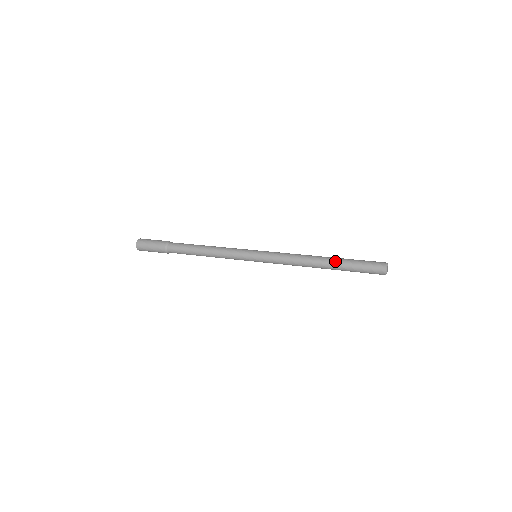
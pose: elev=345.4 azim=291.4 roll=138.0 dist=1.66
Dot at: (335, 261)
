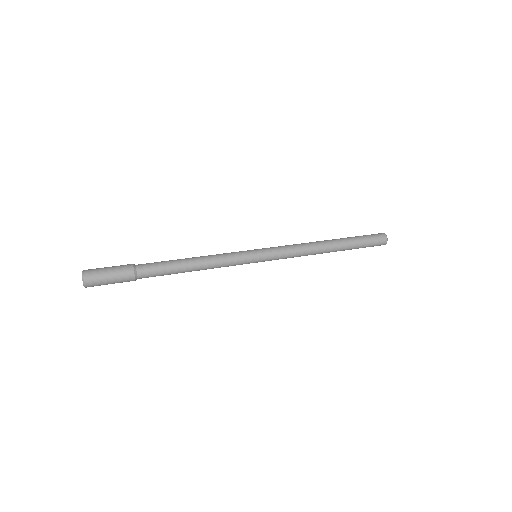
Dot at: (340, 238)
